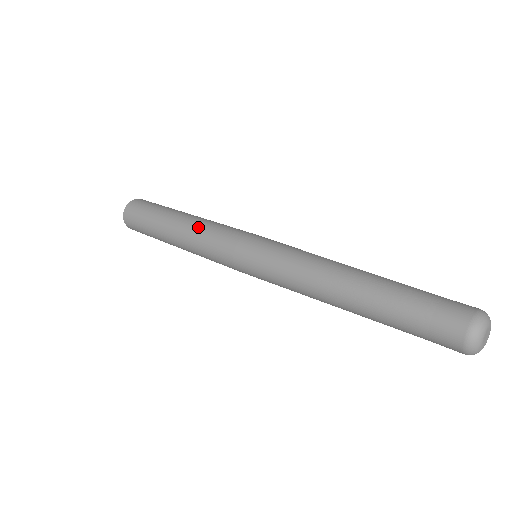
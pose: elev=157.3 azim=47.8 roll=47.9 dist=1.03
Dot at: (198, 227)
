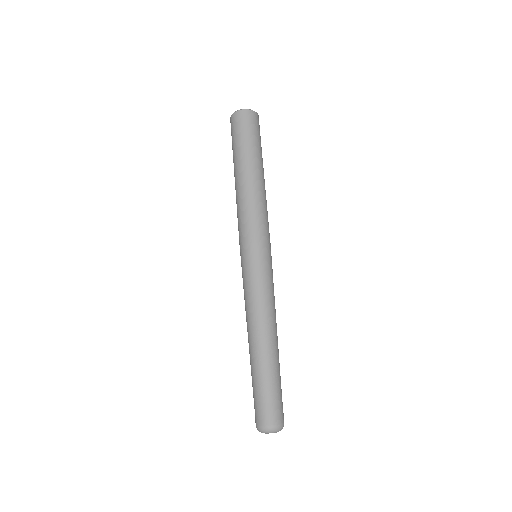
Dot at: occluded
